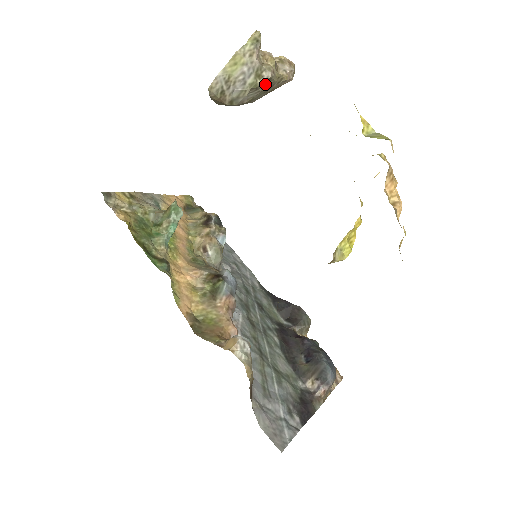
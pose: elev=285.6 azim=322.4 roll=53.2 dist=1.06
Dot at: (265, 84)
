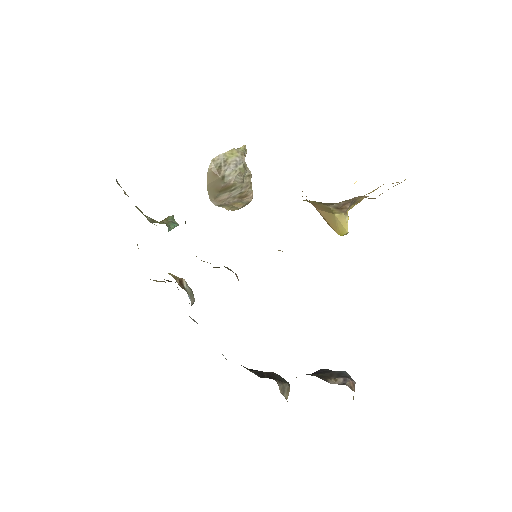
Dot at: (245, 179)
